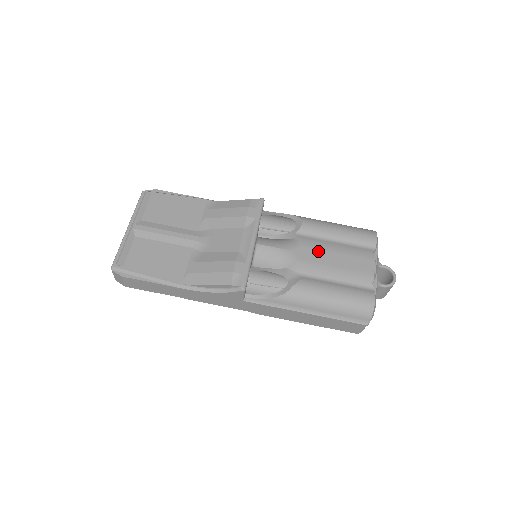
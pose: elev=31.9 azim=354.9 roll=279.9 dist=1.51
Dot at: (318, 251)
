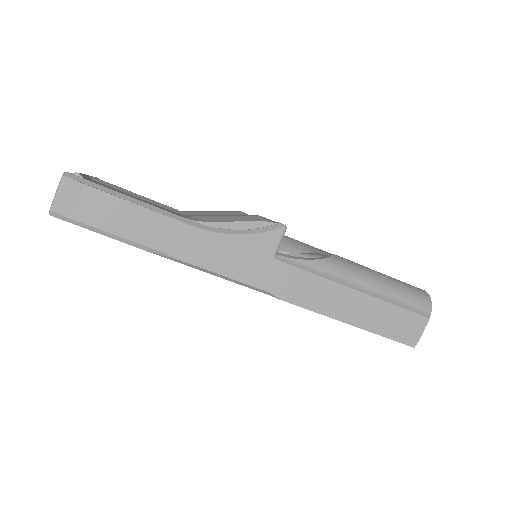
Dot at: occluded
